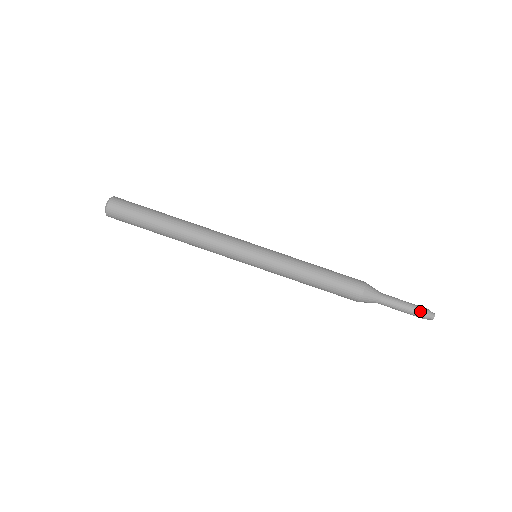
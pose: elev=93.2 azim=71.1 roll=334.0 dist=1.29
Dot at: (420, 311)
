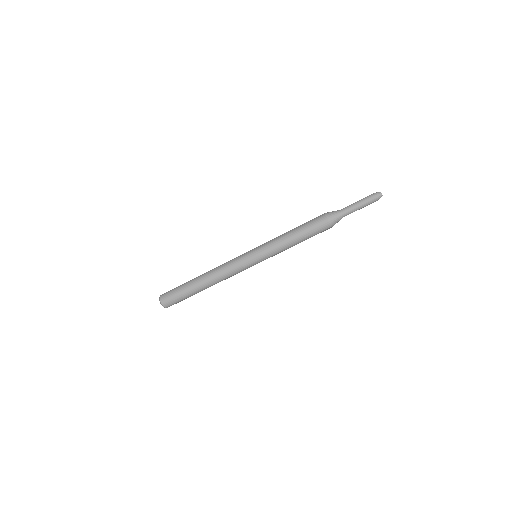
Dot at: (369, 198)
